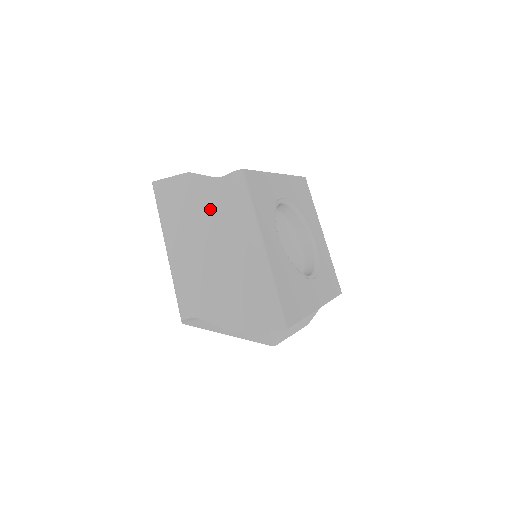
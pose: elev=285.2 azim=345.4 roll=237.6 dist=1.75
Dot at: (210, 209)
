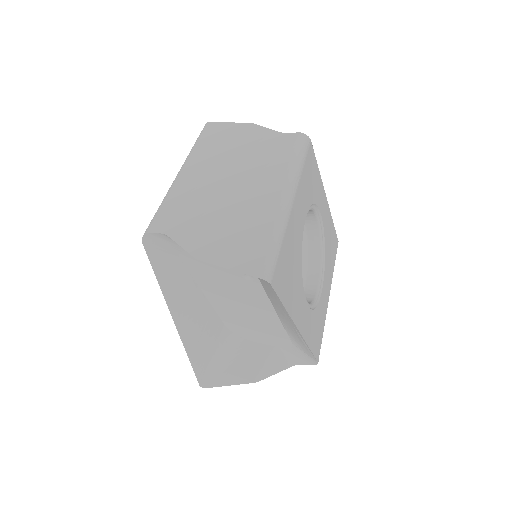
Dot at: (254, 152)
